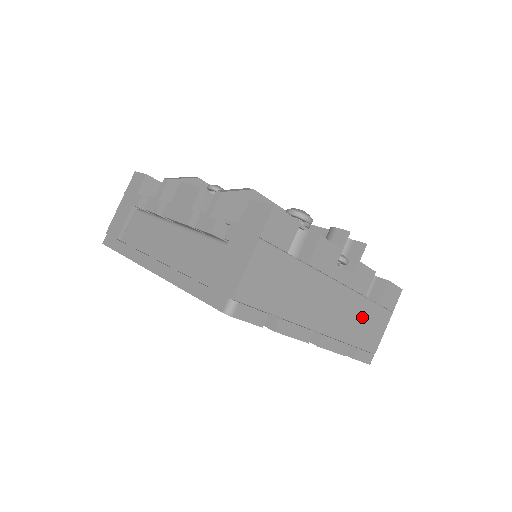
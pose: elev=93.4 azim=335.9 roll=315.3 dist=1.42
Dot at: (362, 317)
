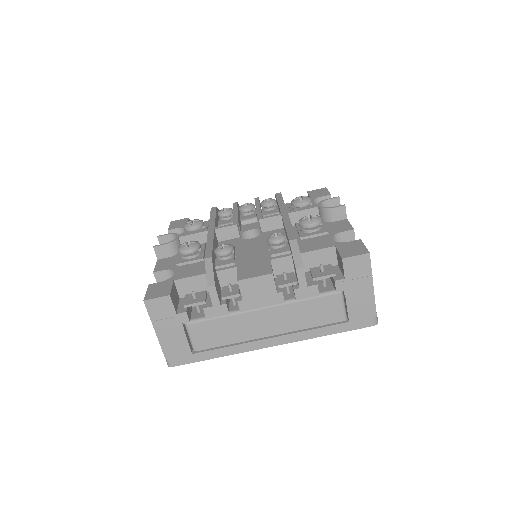
Dot at: occluded
